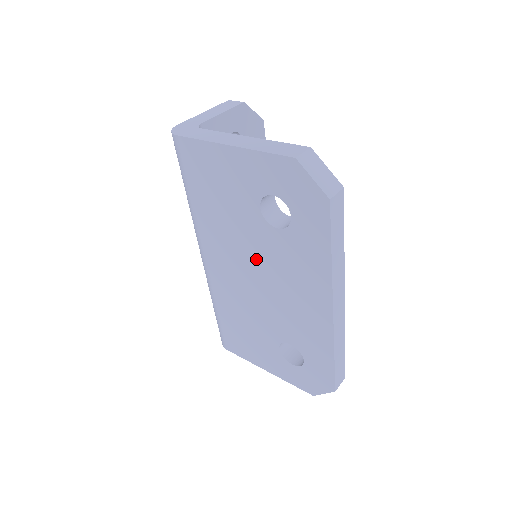
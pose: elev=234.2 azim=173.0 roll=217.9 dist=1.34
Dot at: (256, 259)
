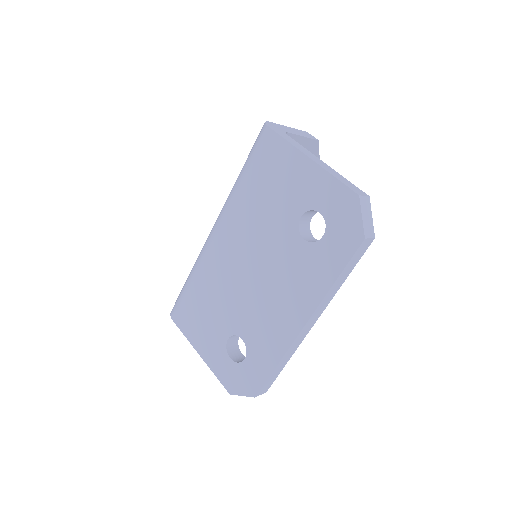
Dot at: (265, 255)
